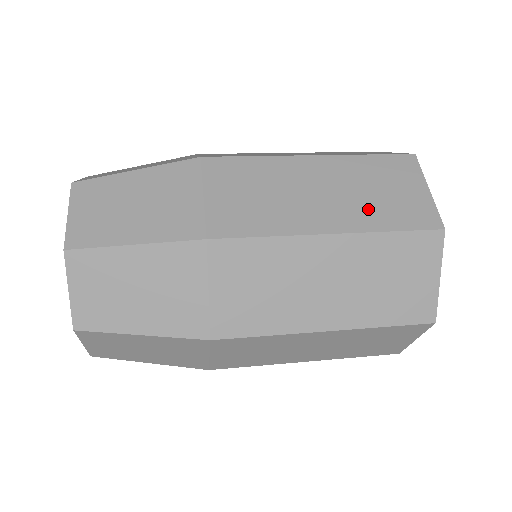
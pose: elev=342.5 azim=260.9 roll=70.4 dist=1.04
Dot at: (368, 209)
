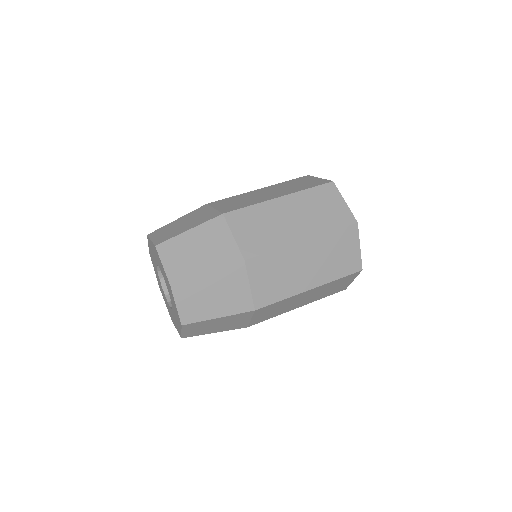
Dot at: (329, 269)
